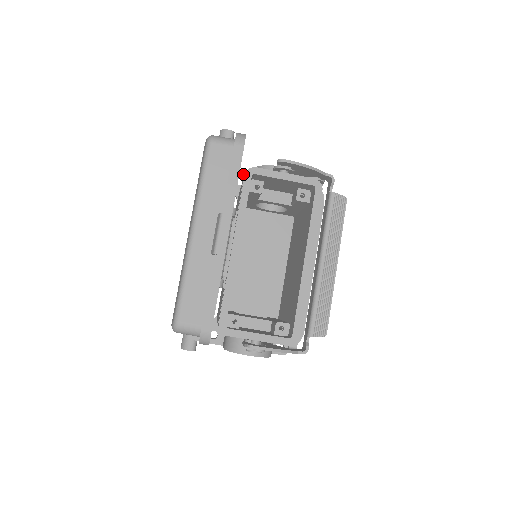
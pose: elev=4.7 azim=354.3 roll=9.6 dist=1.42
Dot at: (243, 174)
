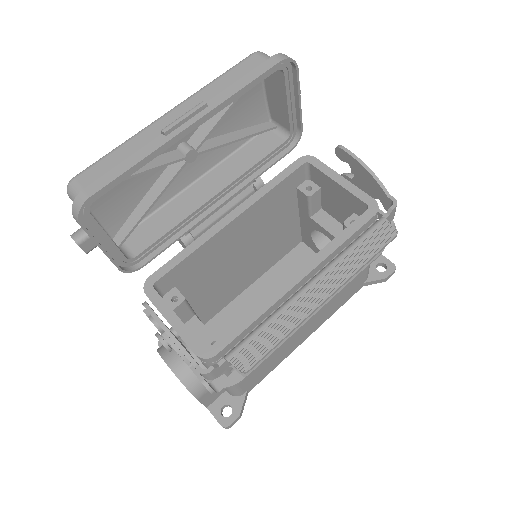
Dot at: occluded
